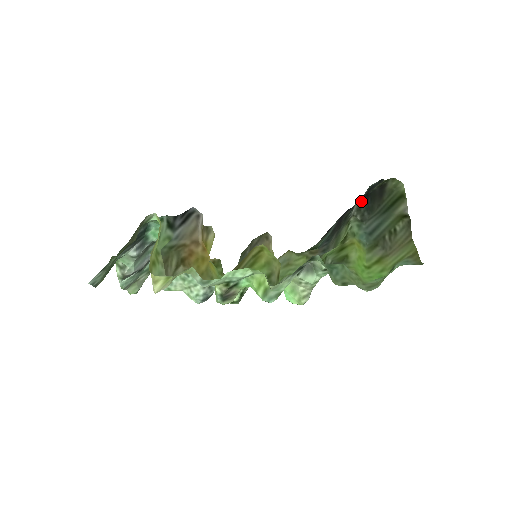
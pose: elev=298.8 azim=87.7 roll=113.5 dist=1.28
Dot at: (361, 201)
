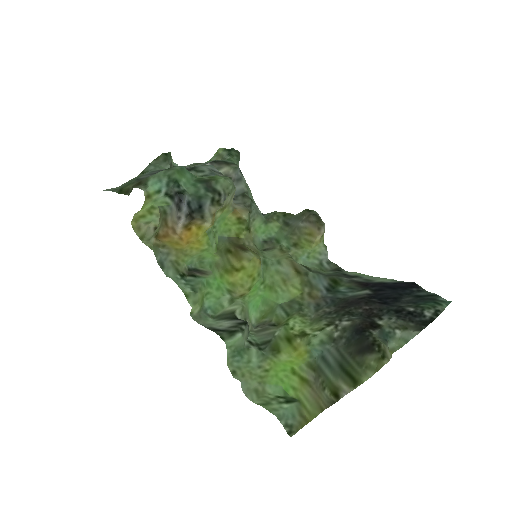
Dot at: (354, 327)
